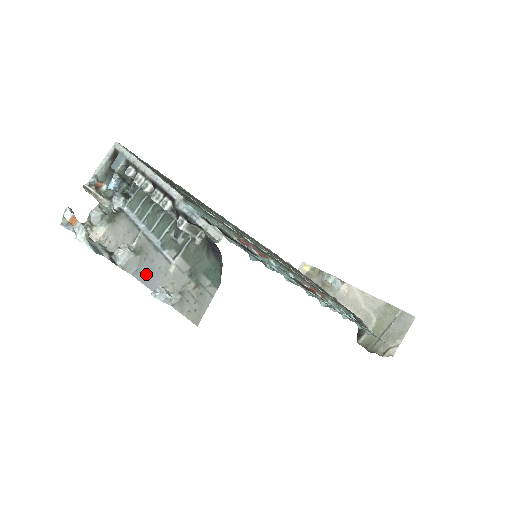
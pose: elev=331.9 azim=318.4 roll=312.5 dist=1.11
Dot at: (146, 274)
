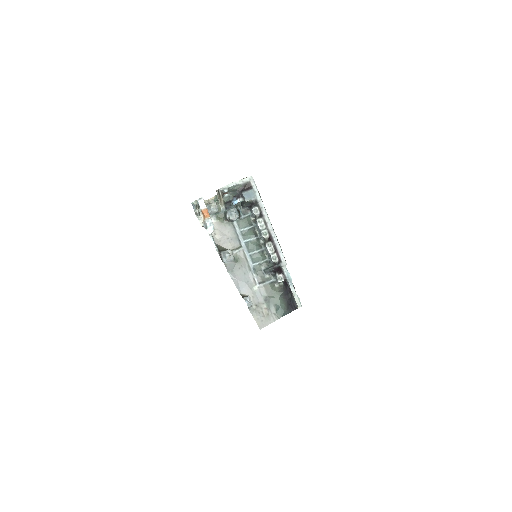
Dot at: (238, 279)
